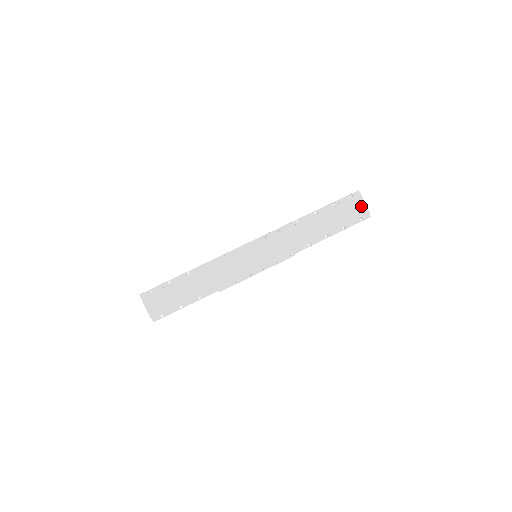
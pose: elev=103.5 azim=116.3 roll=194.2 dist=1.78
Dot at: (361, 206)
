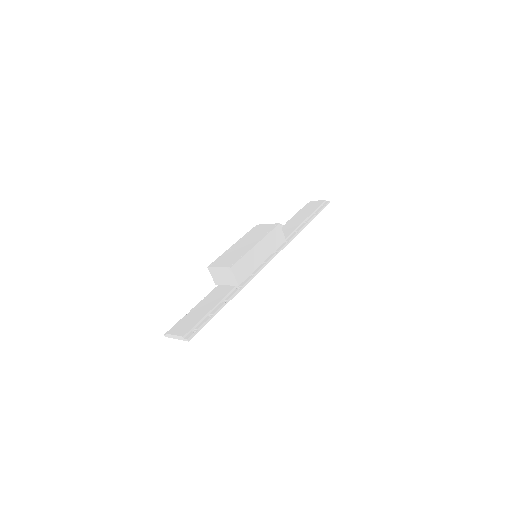
Dot at: (316, 203)
